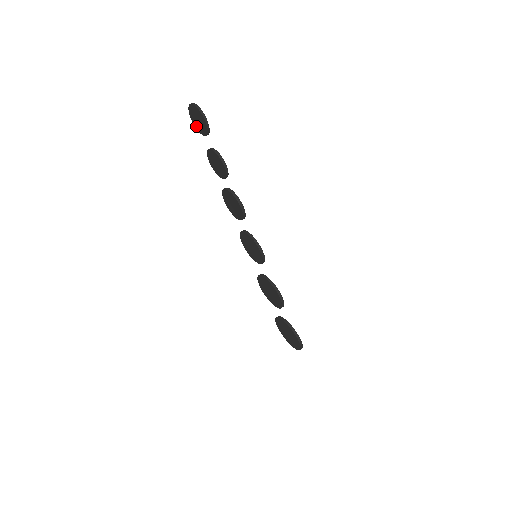
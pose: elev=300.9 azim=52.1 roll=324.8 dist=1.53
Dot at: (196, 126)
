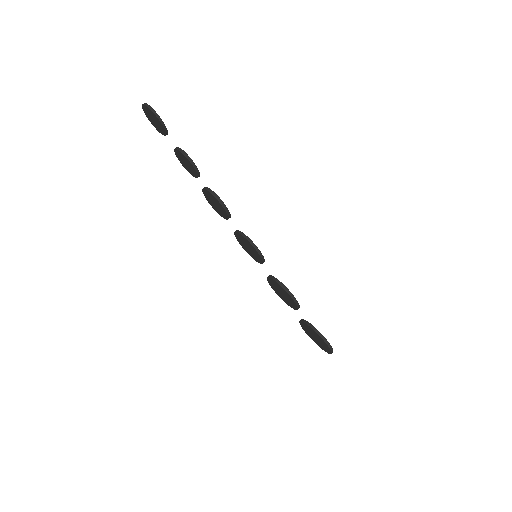
Dot at: (156, 128)
